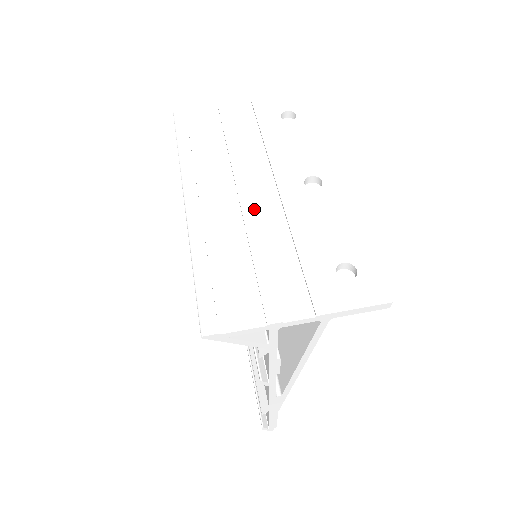
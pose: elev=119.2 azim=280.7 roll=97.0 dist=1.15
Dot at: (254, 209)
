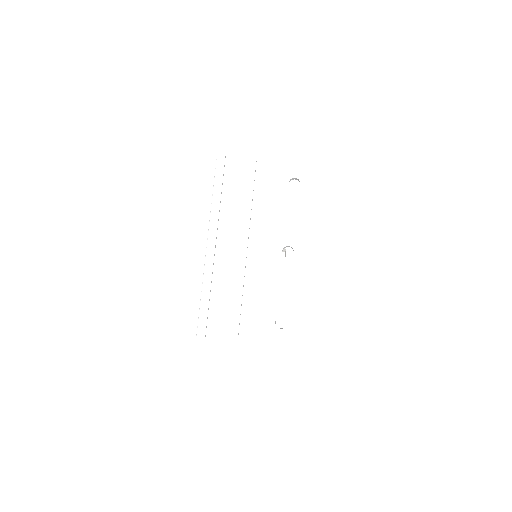
Dot at: (245, 263)
